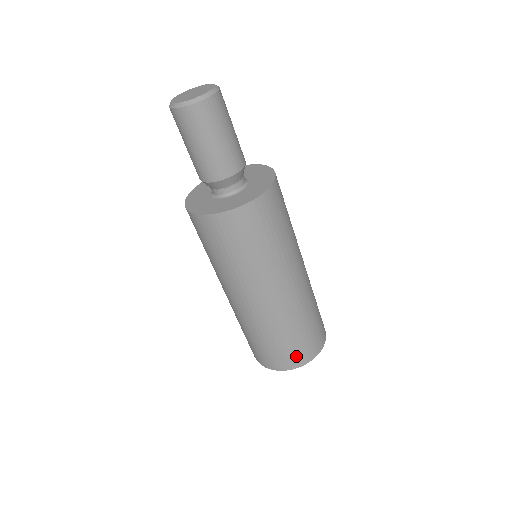
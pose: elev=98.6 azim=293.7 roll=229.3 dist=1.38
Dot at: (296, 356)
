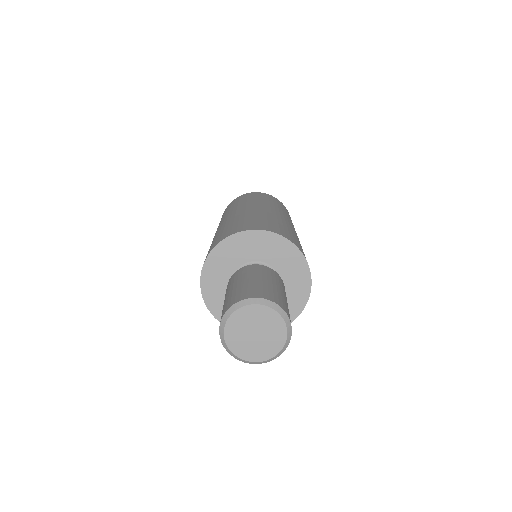
Dot at: occluded
